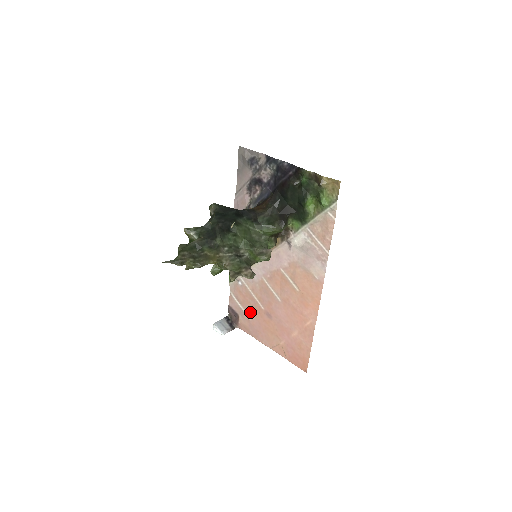
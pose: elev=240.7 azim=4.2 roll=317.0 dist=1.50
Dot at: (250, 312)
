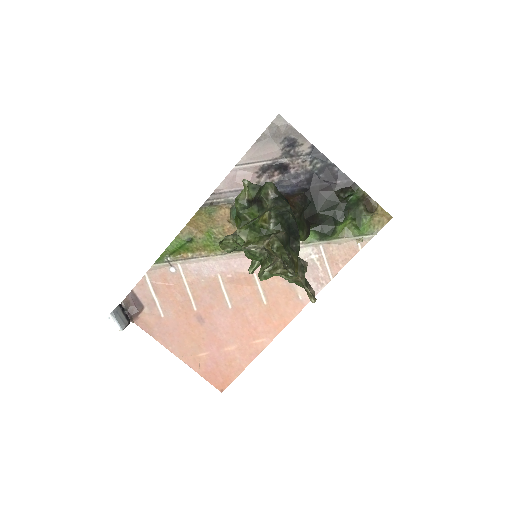
Dot at: (169, 308)
